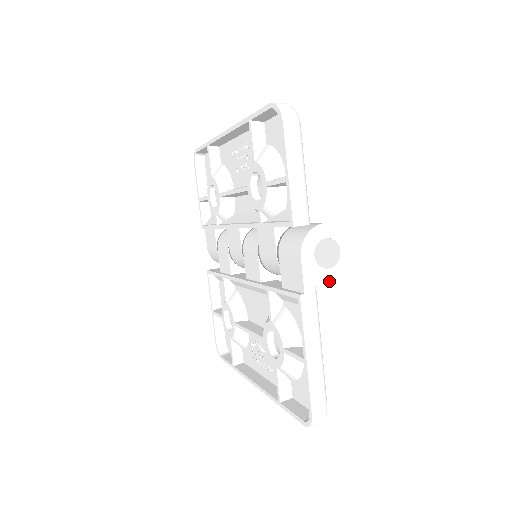
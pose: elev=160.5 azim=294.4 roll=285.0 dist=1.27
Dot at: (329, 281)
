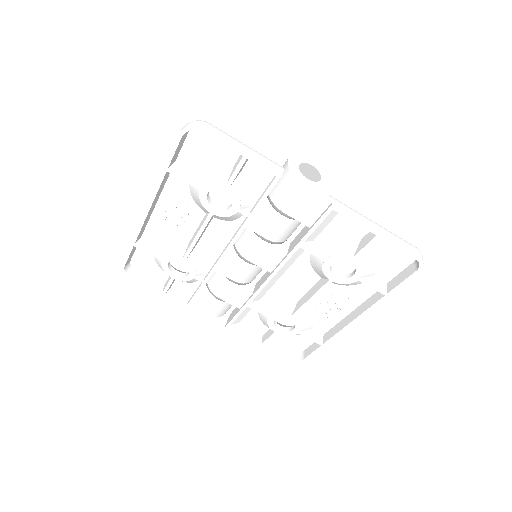
Dot at: (329, 185)
